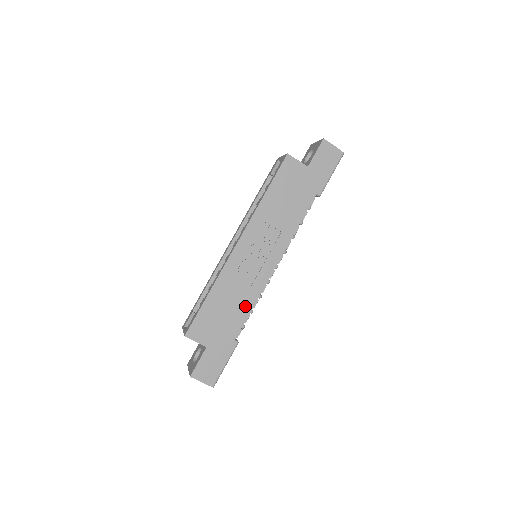
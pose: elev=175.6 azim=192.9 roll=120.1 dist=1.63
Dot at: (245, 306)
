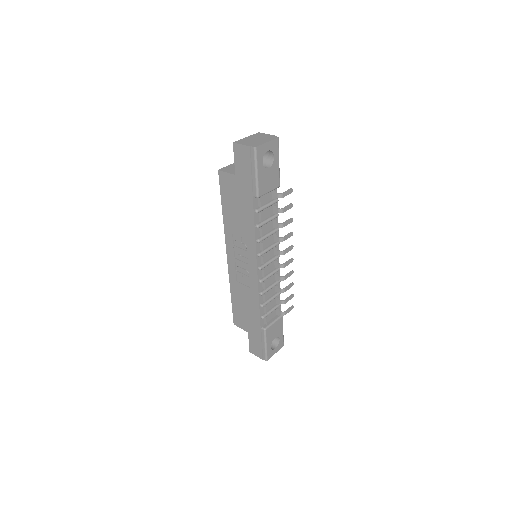
Dot at: (254, 302)
